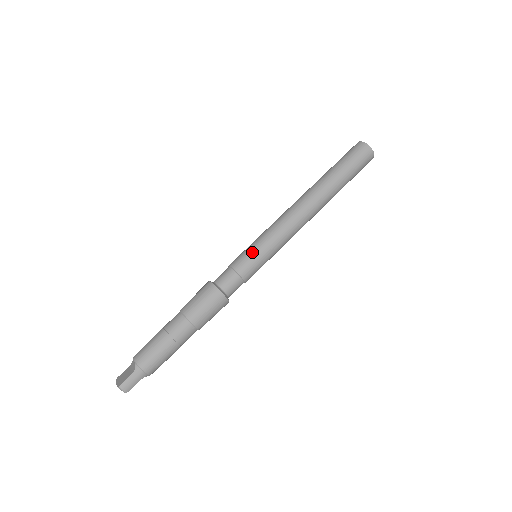
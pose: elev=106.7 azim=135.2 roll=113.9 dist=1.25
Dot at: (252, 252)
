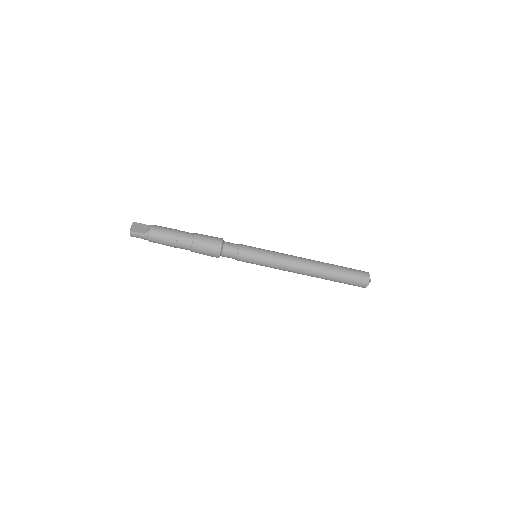
Dot at: (255, 255)
